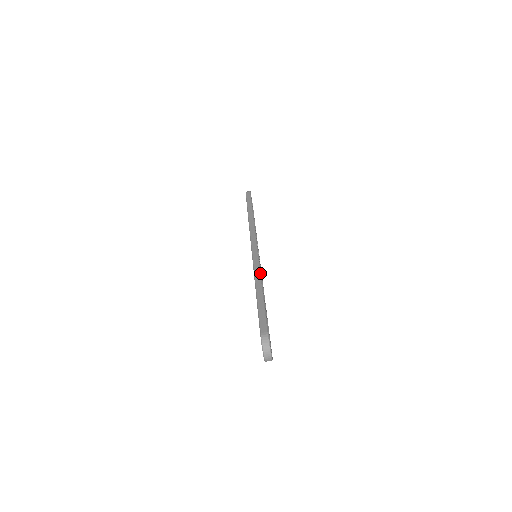
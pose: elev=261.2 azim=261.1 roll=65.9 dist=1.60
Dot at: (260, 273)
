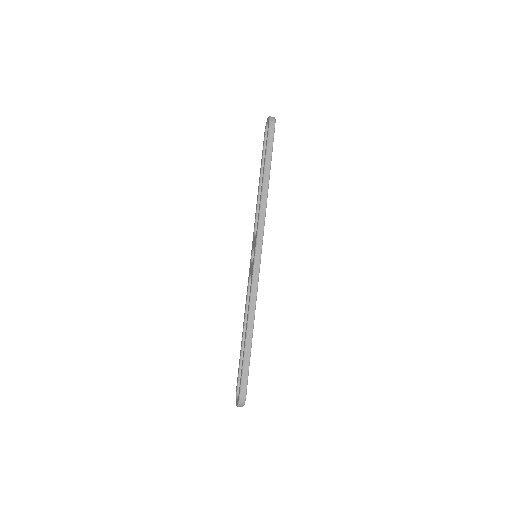
Dot at: (255, 308)
